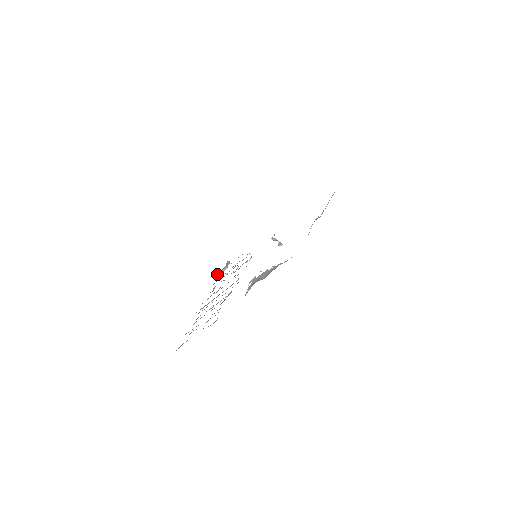
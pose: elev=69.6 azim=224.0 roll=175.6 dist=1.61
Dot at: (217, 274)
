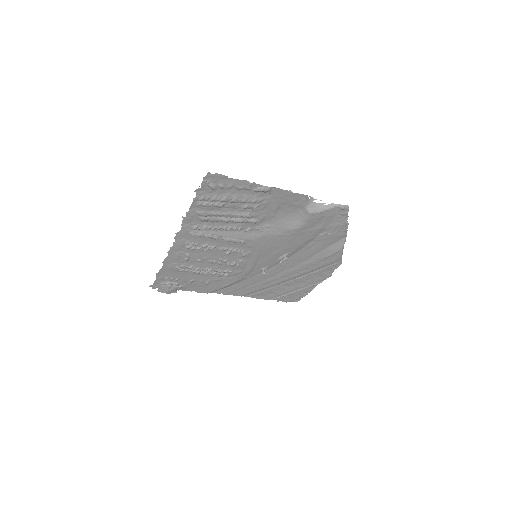
Dot at: (164, 283)
